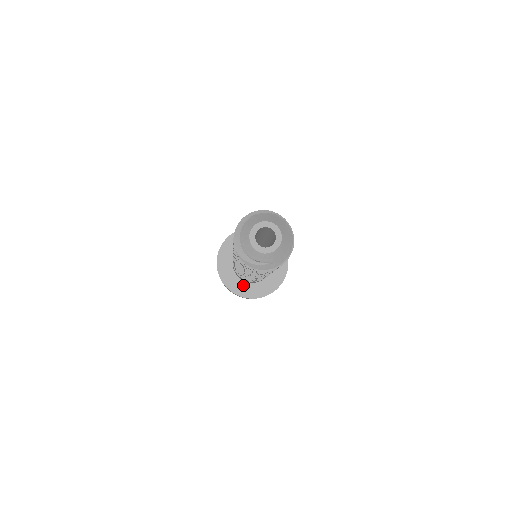
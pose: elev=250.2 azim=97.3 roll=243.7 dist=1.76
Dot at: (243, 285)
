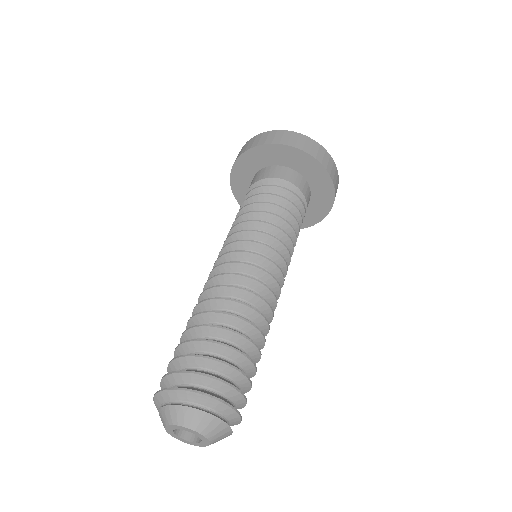
Dot at: occluded
